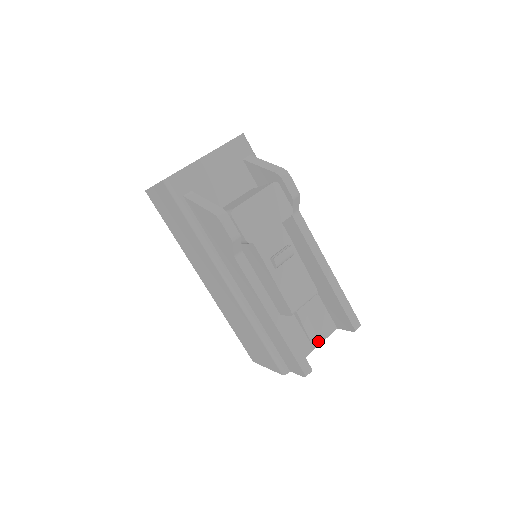
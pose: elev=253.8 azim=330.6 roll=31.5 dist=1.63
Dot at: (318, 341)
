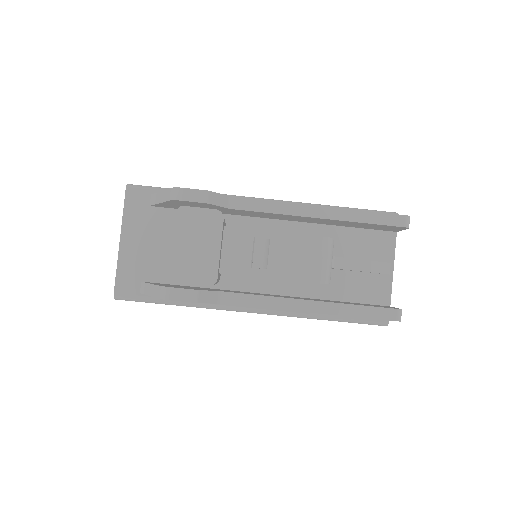
Dot at: (389, 264)
